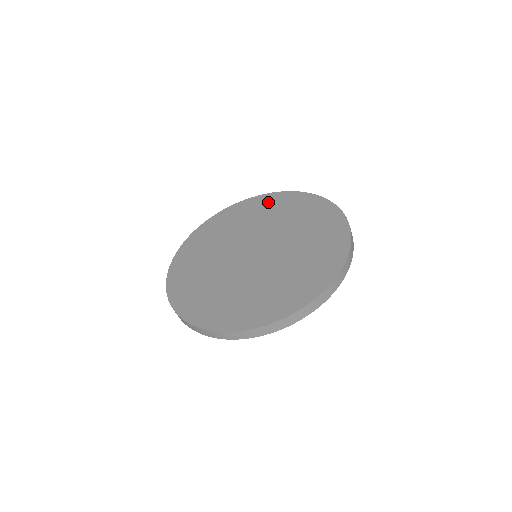
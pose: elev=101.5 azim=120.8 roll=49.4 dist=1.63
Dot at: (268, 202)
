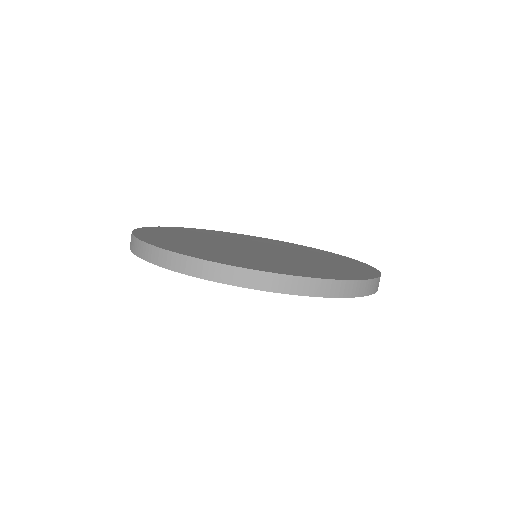
Dot at: (312, 249)
